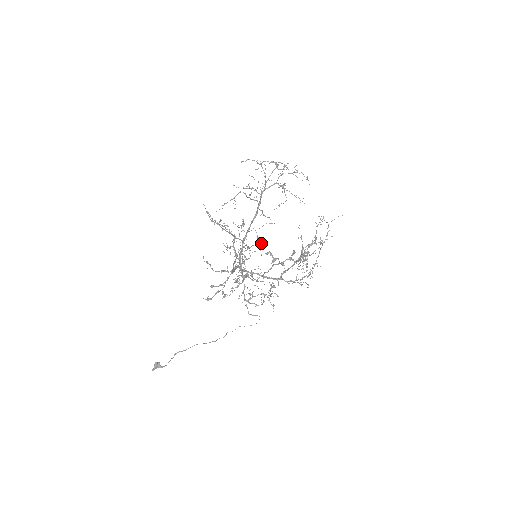
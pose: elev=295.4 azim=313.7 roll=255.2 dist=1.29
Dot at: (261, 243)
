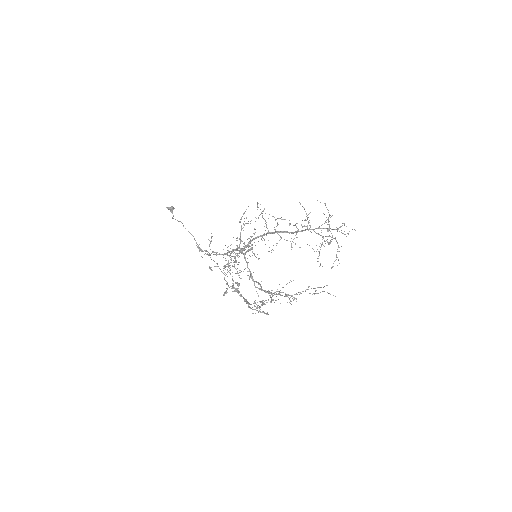
Dot at: occluded
